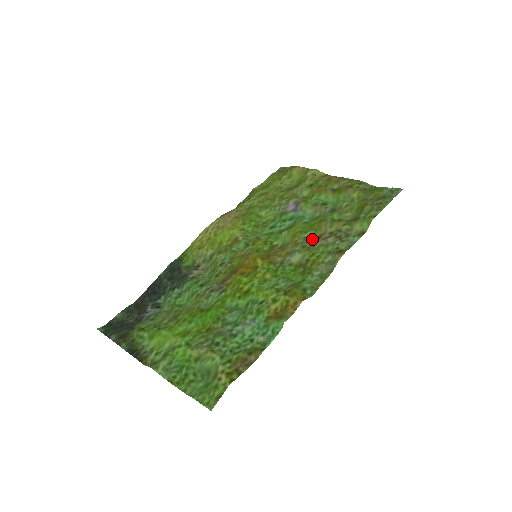
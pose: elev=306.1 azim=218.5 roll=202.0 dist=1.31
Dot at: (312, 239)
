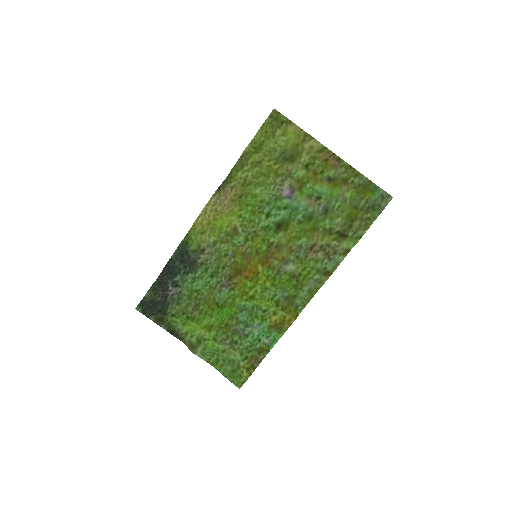
Dot at: (305, 250)
